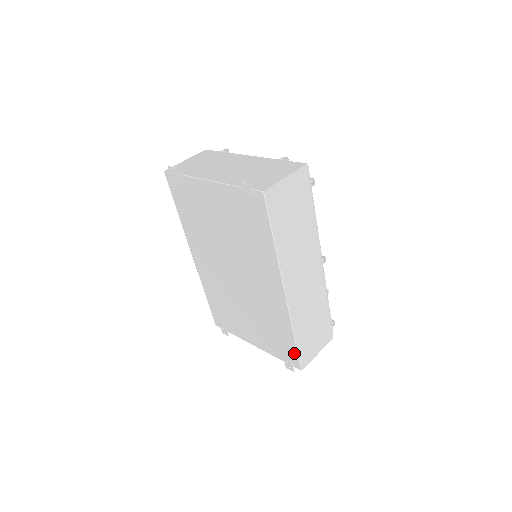
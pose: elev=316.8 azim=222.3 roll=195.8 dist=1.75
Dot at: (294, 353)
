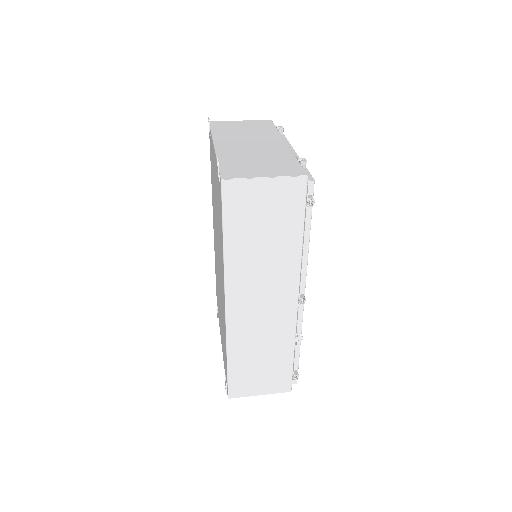
Dot at: occluded
